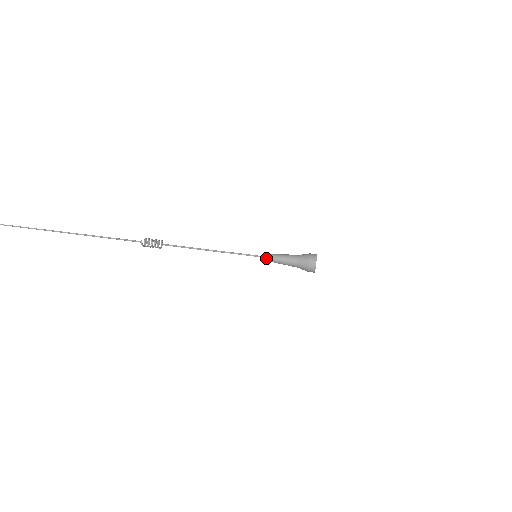
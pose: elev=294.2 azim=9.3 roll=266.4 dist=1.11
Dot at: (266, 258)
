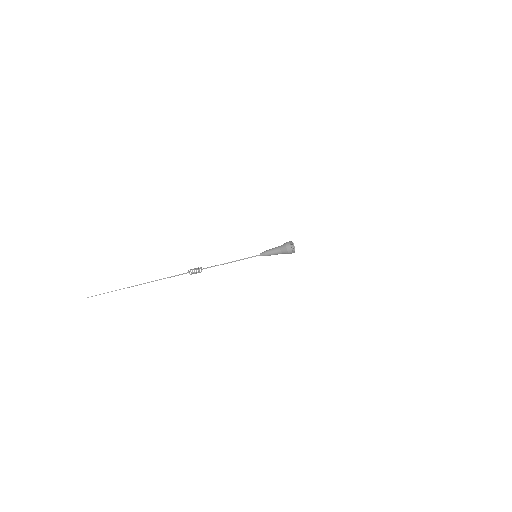
Dot at: (261, 254)
